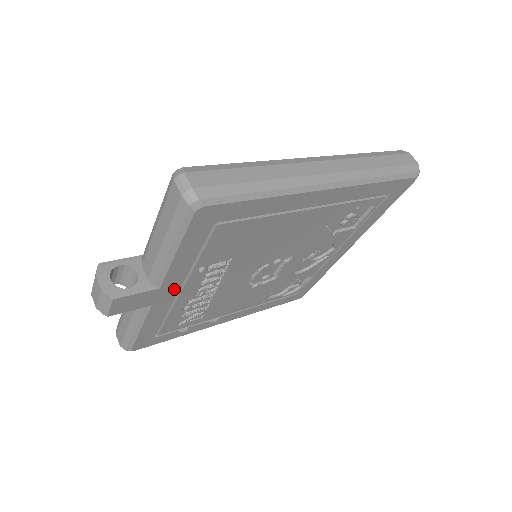
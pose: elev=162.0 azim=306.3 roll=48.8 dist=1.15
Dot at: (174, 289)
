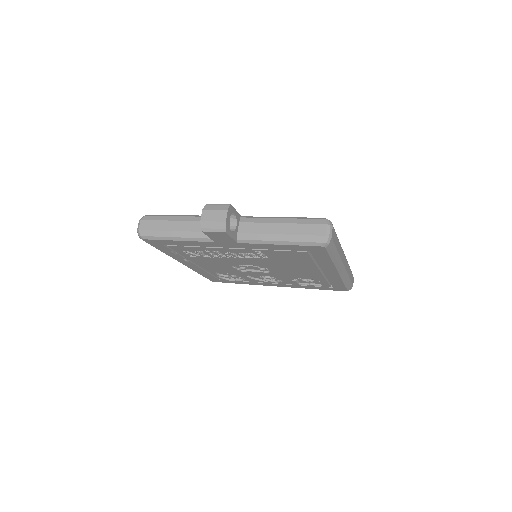
Dot at: (235, 246)
